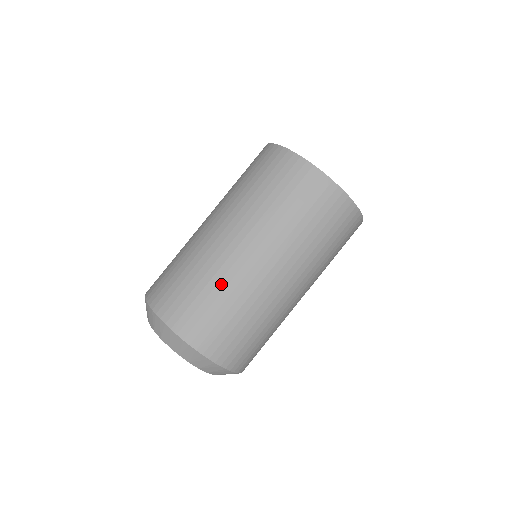
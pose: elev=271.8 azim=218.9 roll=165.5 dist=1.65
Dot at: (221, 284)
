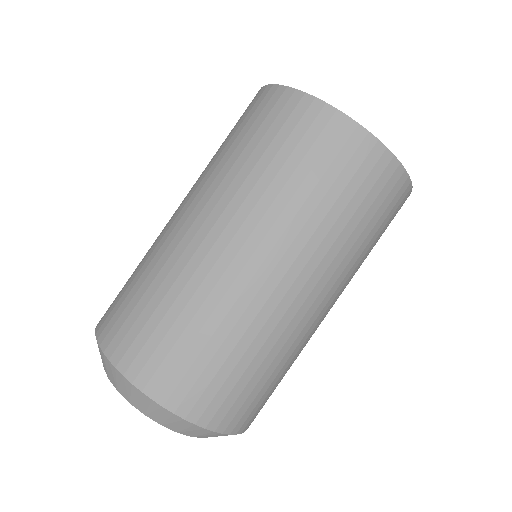
Dot at: (161, 273)
